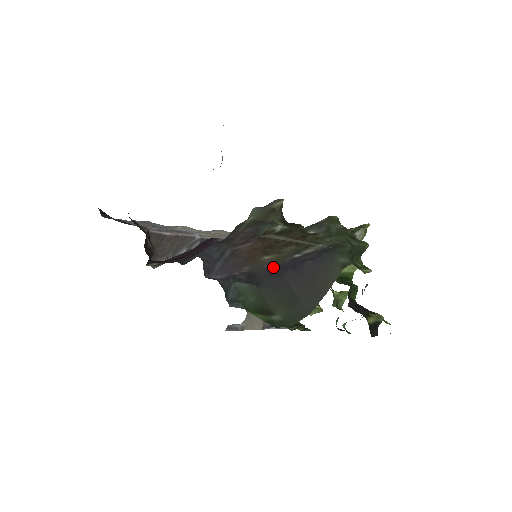
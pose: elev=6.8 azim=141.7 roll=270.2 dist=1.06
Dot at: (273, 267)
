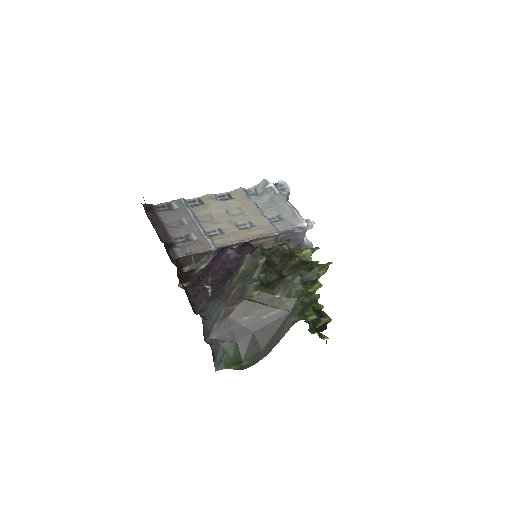
Dot at: (248, 326)
